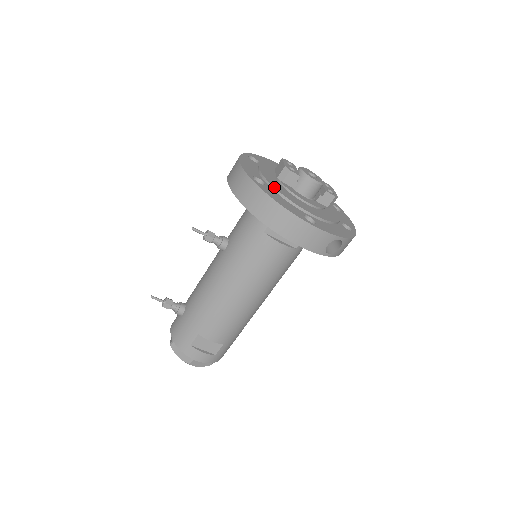
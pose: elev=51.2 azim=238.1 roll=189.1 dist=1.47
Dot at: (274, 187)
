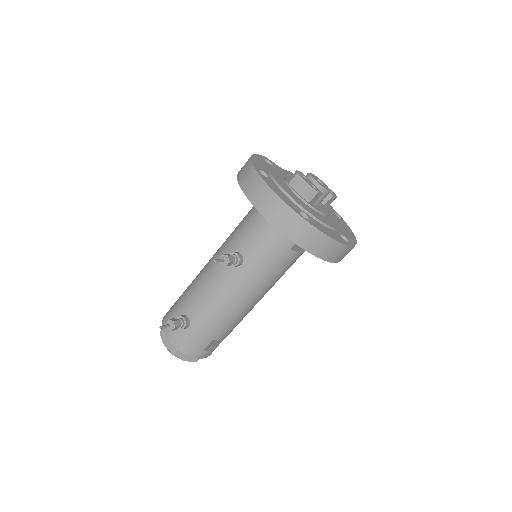
Dot at: (315, 217)
